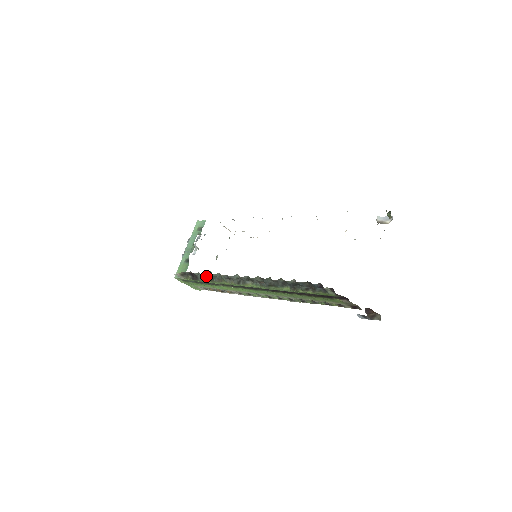
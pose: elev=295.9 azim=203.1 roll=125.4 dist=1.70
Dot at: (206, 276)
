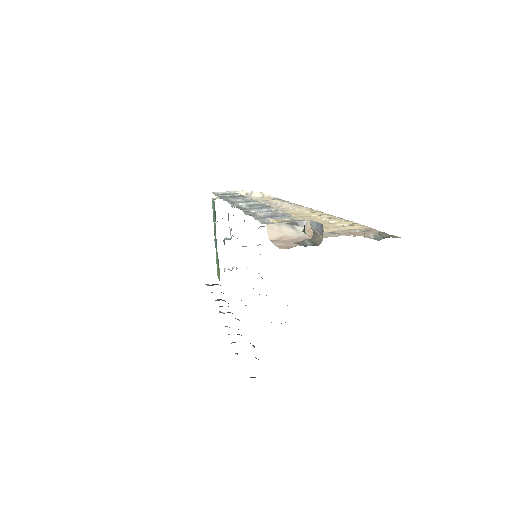
Dot at: occluded
